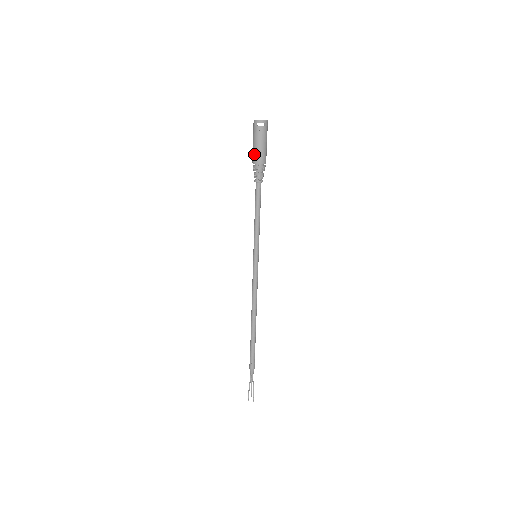
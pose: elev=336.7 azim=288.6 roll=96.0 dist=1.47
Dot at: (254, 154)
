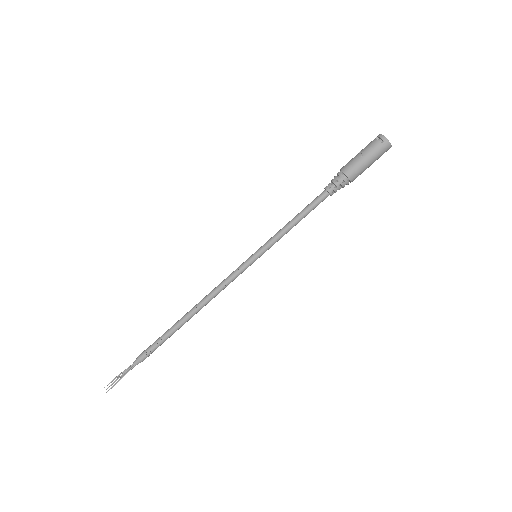
Dot at: (349, 162)
